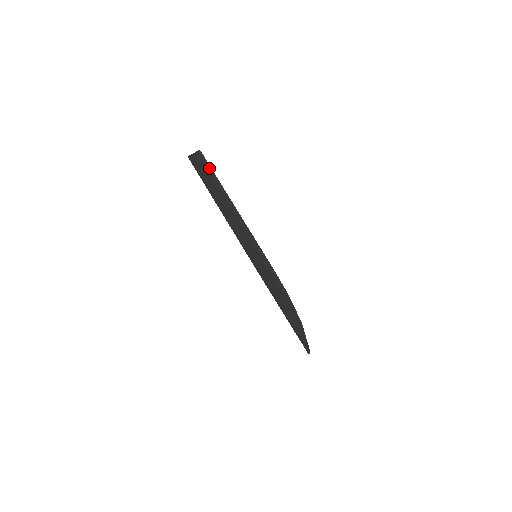
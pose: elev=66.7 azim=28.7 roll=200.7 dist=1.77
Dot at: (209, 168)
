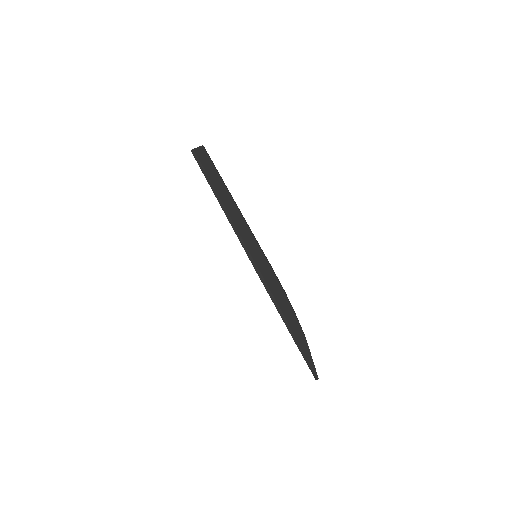
Dot at: occluded
